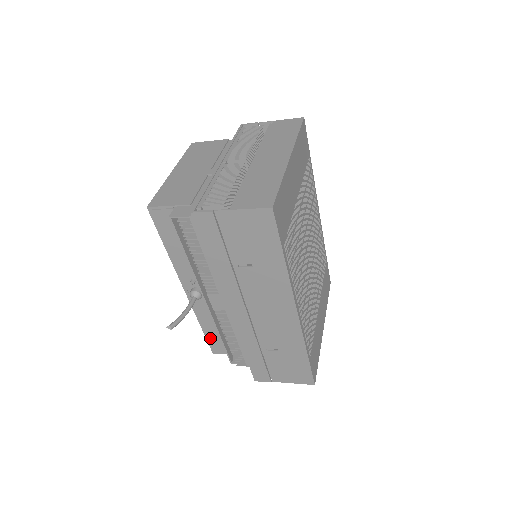
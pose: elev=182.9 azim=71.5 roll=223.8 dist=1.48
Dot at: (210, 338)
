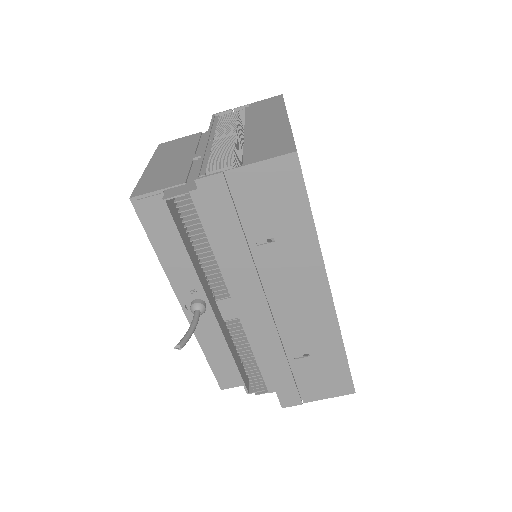
Dot at: (217, 368)
